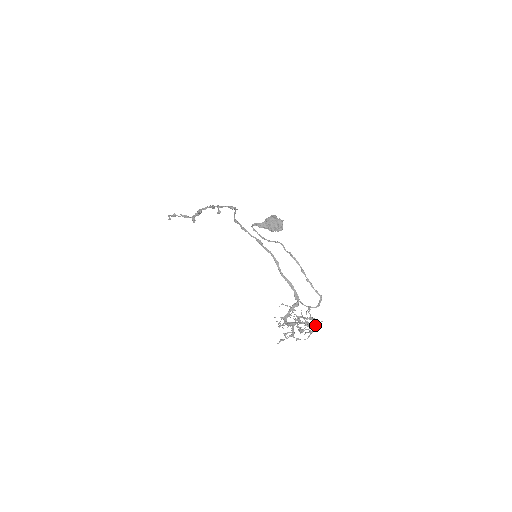
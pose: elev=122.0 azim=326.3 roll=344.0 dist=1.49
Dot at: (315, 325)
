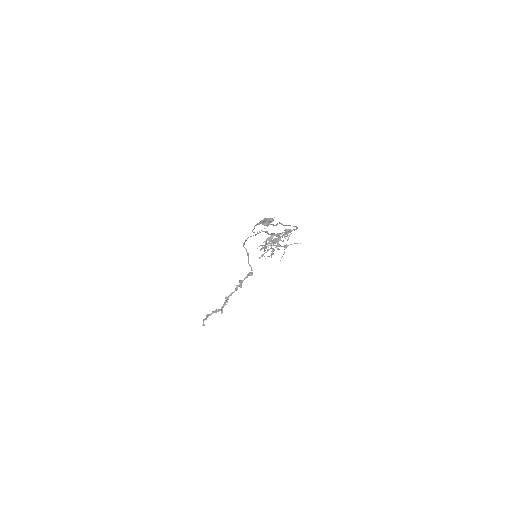
Dot at: (288, 229)
